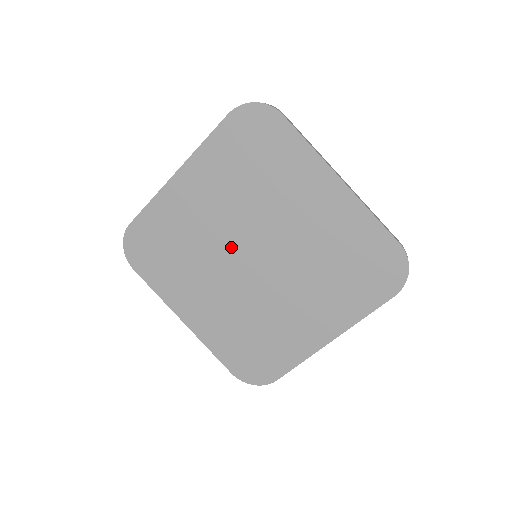
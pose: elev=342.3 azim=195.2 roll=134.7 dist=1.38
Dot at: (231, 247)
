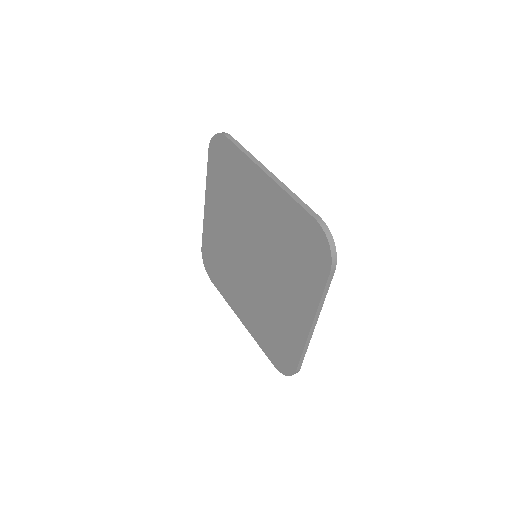
Dot at: (240, 252)
